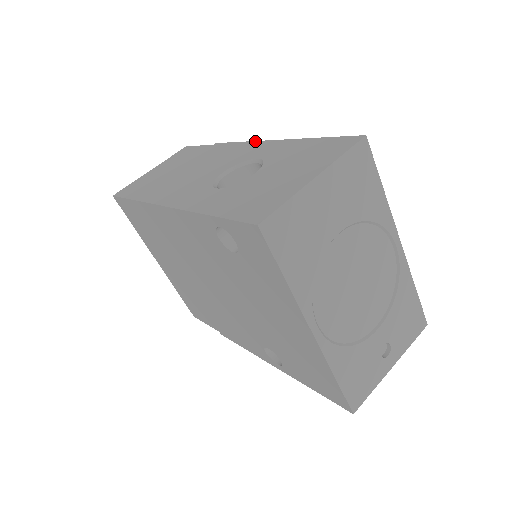
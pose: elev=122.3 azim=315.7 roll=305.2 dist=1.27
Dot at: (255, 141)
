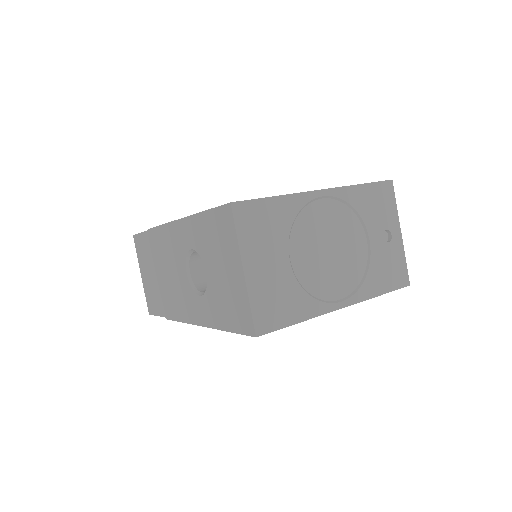
Dot at: (170, 223)
